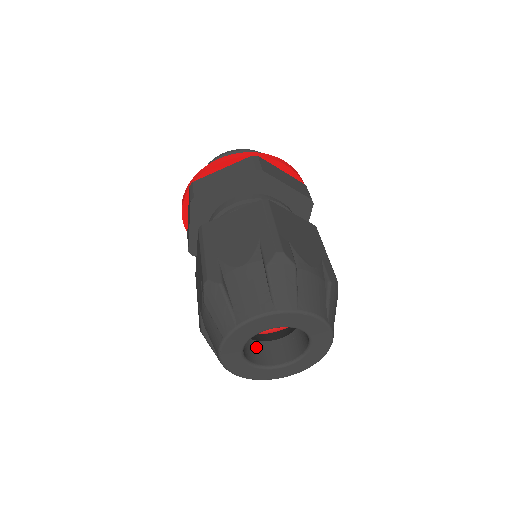
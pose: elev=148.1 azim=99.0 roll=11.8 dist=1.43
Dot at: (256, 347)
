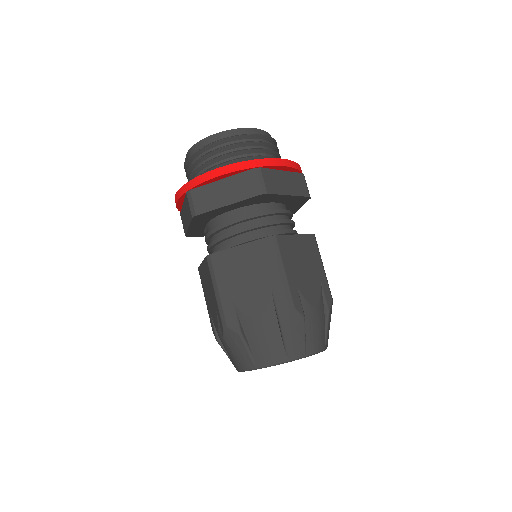
Dot at: occluded
